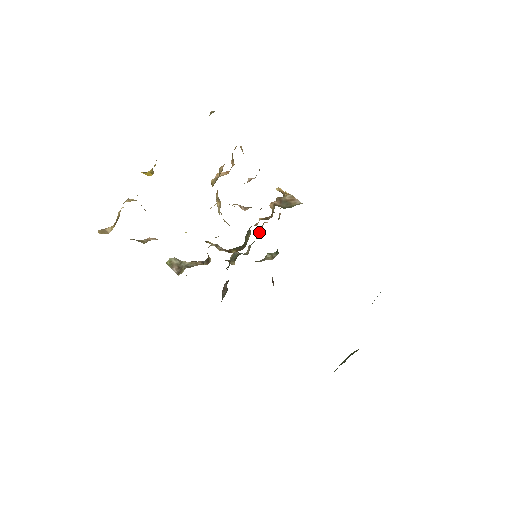
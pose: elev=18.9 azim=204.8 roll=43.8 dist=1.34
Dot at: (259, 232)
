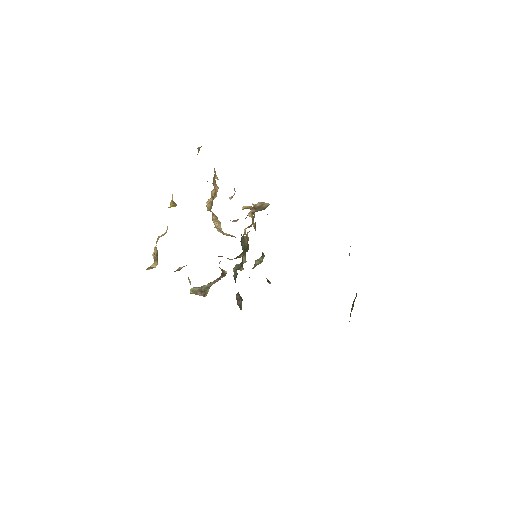
Dot at: occluded
